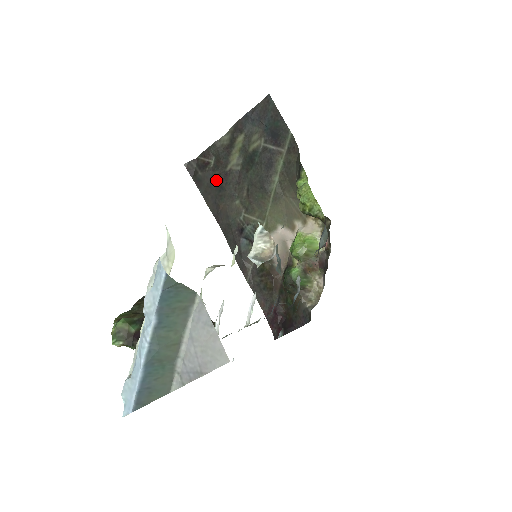
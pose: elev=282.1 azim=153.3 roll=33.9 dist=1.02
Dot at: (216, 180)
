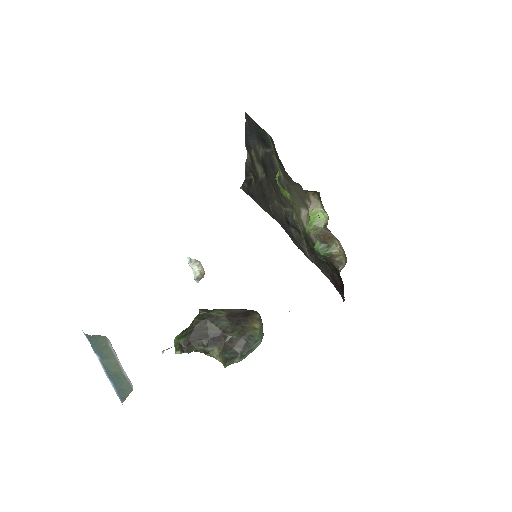
Dot at: (259, 191)
